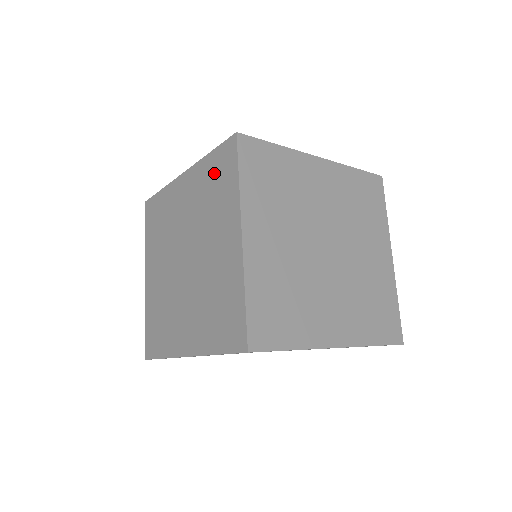
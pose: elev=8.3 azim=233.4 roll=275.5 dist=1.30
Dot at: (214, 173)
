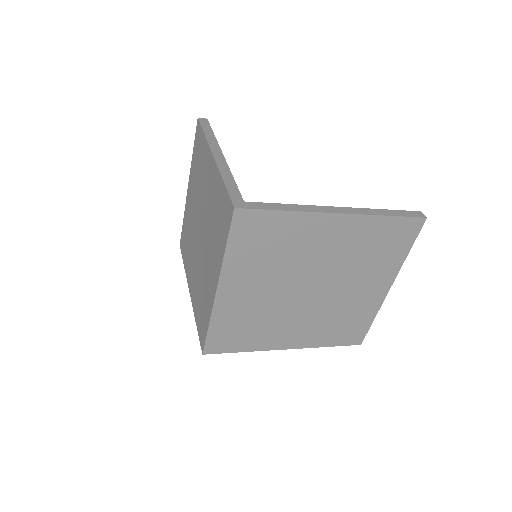
Dot at: (220, 208)
